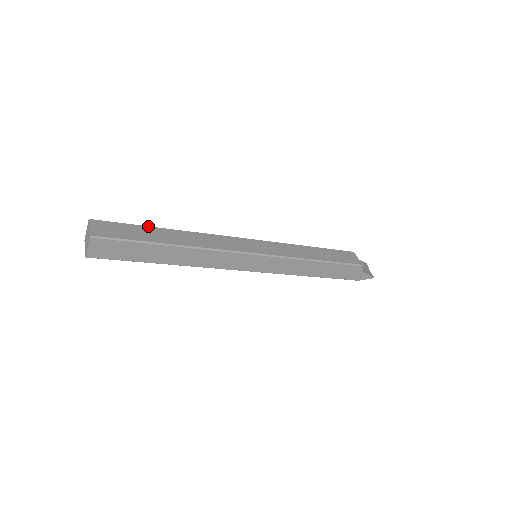
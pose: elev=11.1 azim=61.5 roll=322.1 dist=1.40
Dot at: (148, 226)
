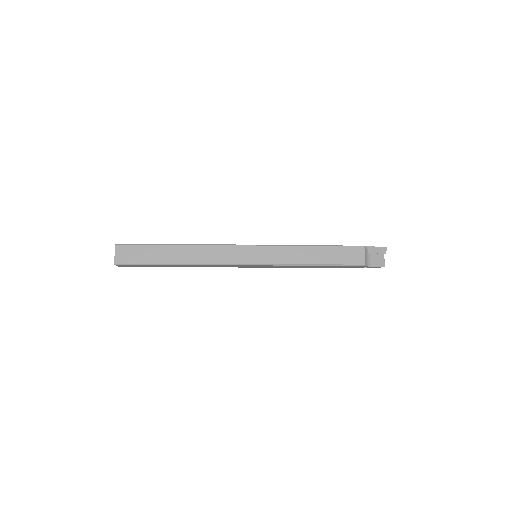
Dot at: (159, 245)
